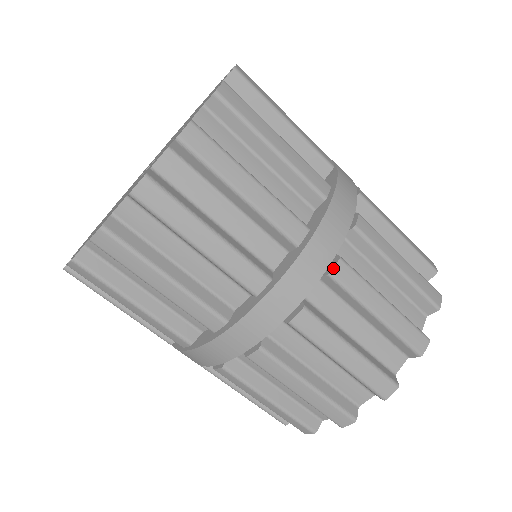
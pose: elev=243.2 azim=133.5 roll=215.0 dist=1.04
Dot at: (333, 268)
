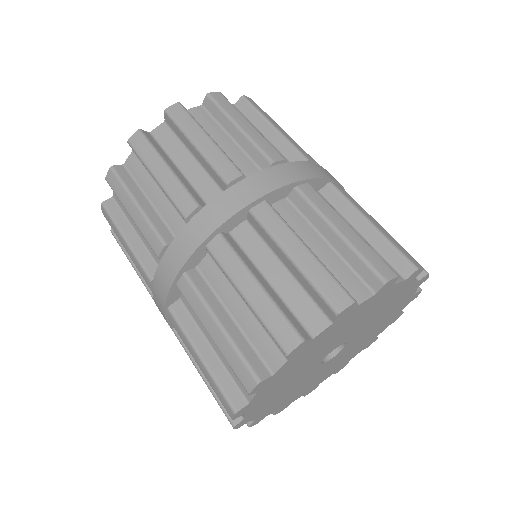
Dot at: occluded
